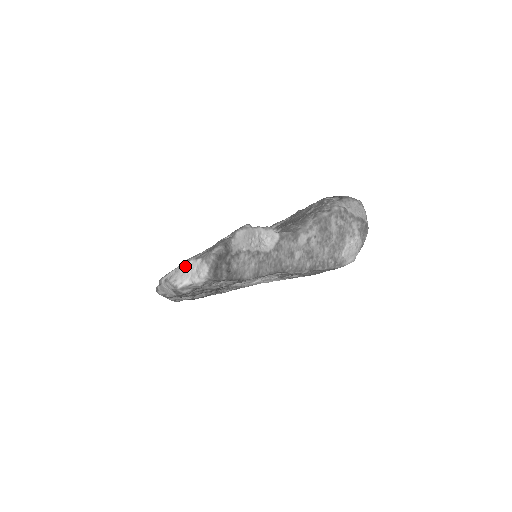
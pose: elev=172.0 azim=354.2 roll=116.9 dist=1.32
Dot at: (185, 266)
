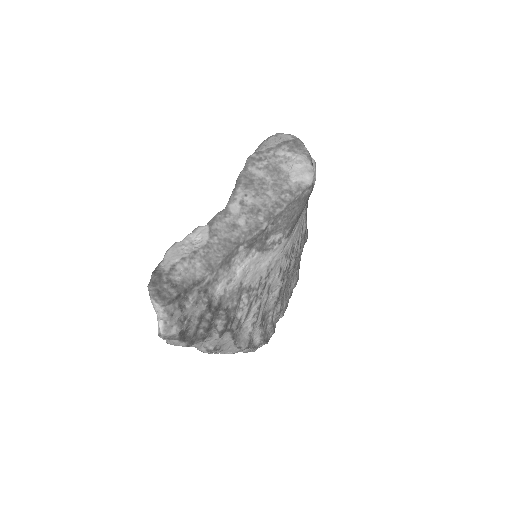
Dot at: occluded
